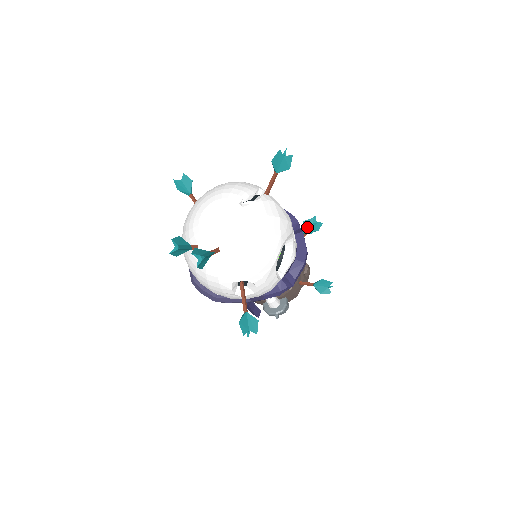
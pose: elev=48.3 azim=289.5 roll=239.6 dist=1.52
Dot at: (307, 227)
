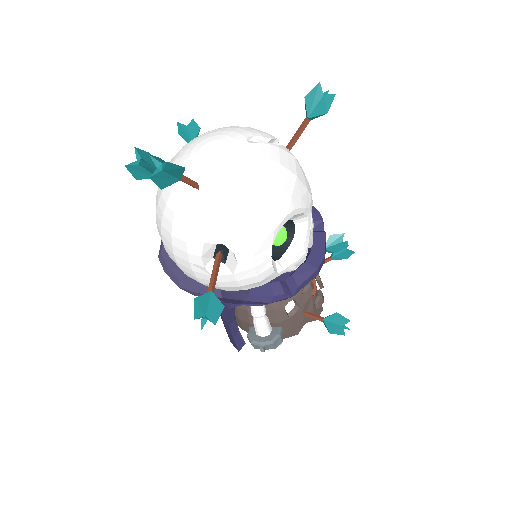
Dot at: (333, 244)
